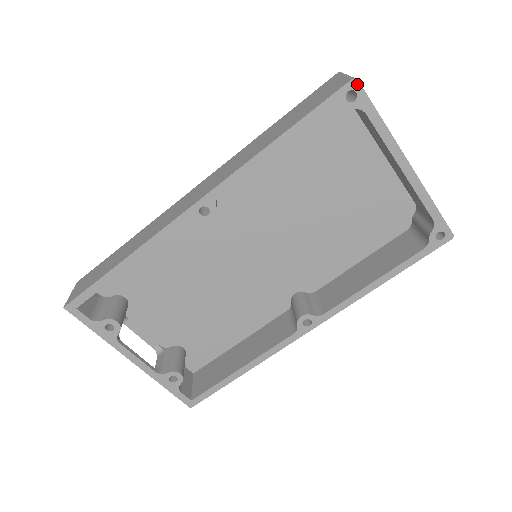
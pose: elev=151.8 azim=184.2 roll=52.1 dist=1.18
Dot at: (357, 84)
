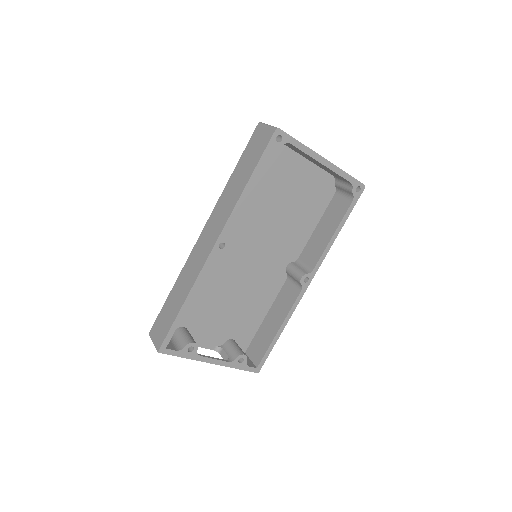
Dot at: (279, 130)
